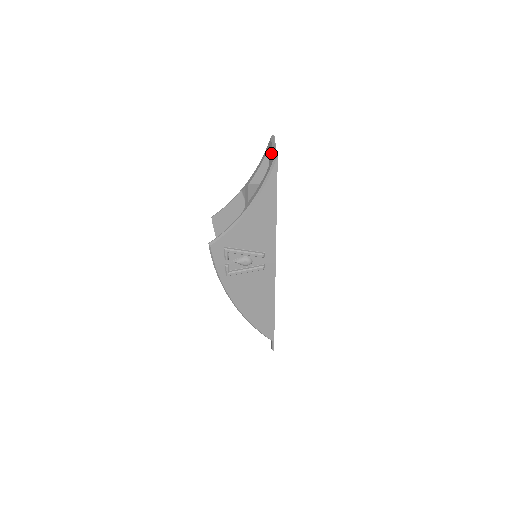
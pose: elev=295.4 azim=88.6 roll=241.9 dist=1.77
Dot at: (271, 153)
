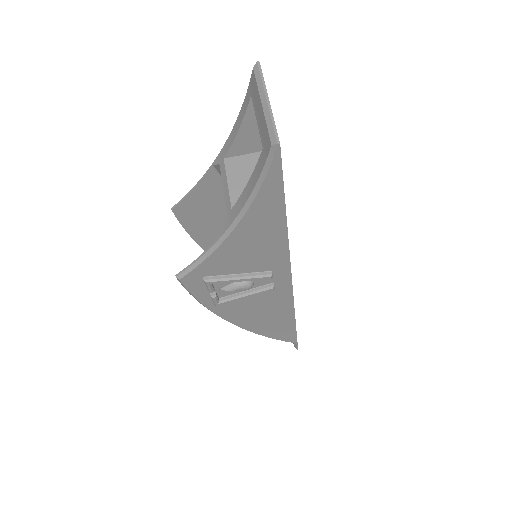
Dot at: (261, 119)
